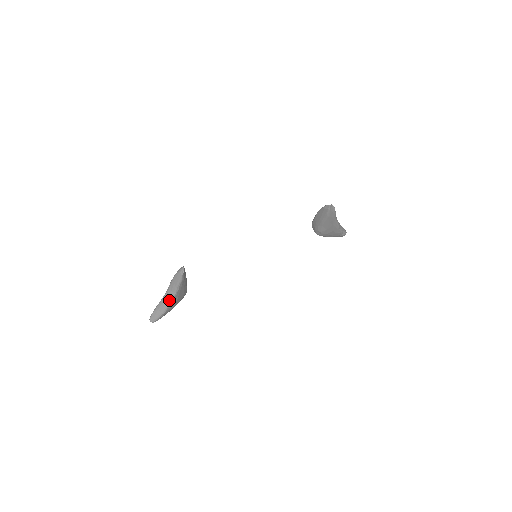
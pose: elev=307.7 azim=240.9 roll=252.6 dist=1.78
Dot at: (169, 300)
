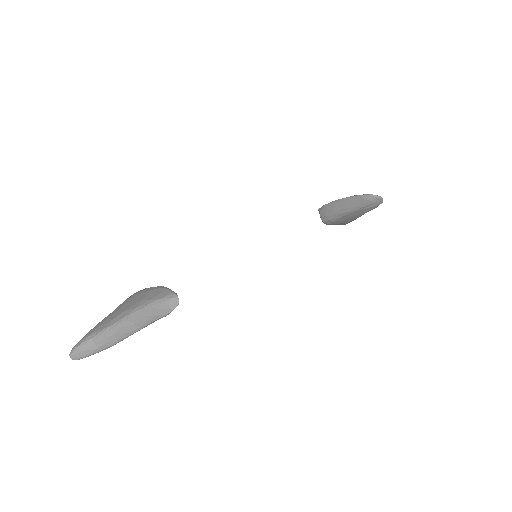
Dot at: (123, 335)
